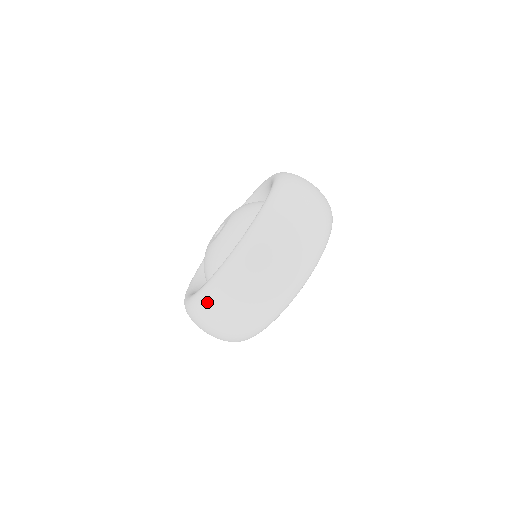
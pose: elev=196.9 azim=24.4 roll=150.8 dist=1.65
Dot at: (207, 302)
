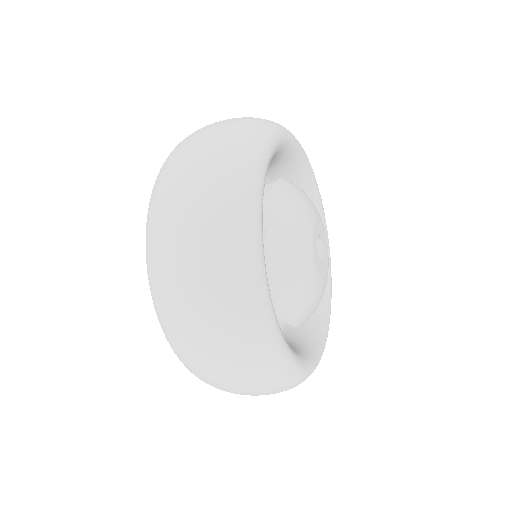
Dot at: occluded
